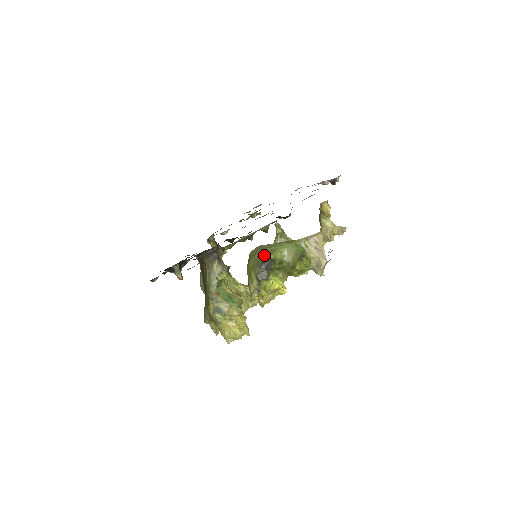
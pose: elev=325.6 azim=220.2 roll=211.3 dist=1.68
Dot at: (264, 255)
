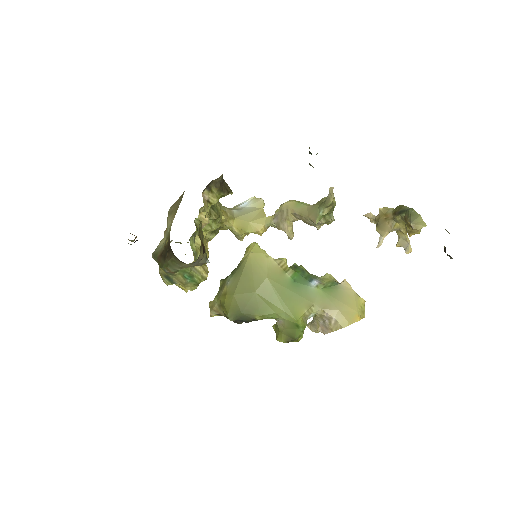
Dot at: (252, 309)
